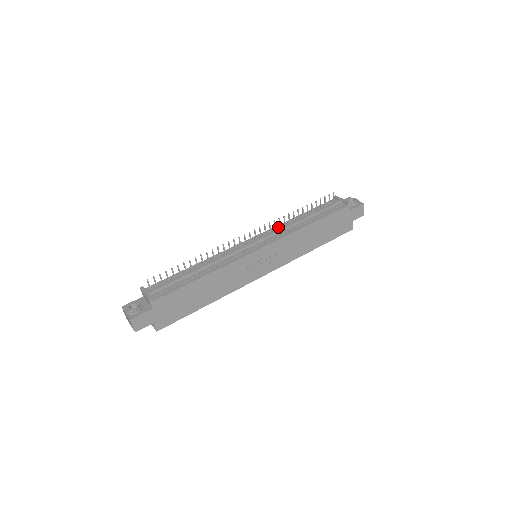
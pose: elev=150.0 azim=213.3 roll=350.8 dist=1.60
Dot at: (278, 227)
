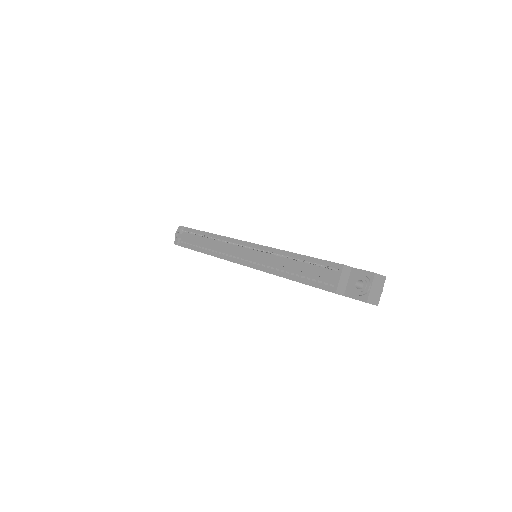
Dot at: (271, 251)
